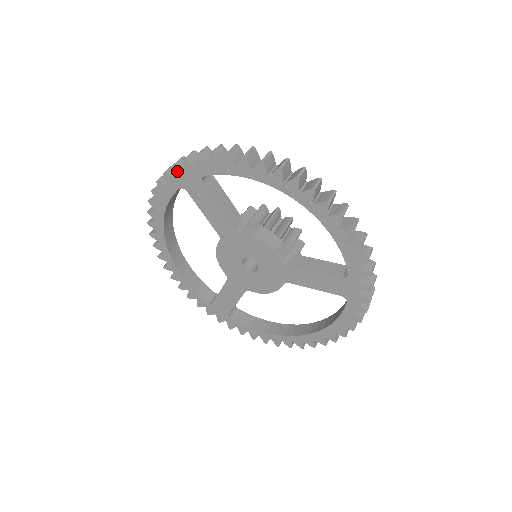
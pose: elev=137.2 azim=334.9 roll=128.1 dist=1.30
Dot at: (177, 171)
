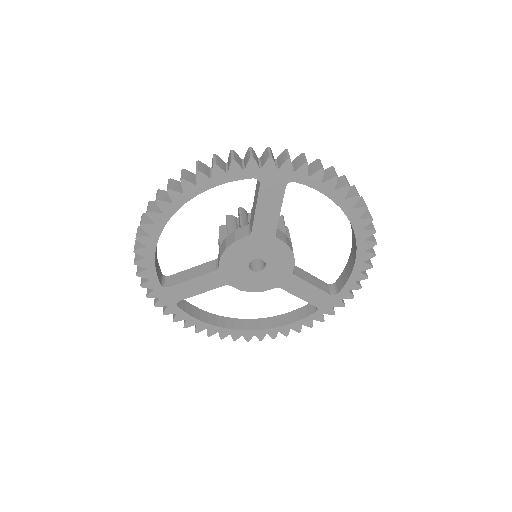
Dot at: (270, 164)
